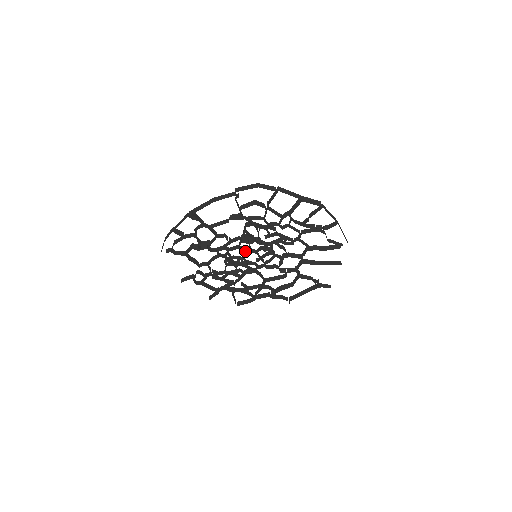
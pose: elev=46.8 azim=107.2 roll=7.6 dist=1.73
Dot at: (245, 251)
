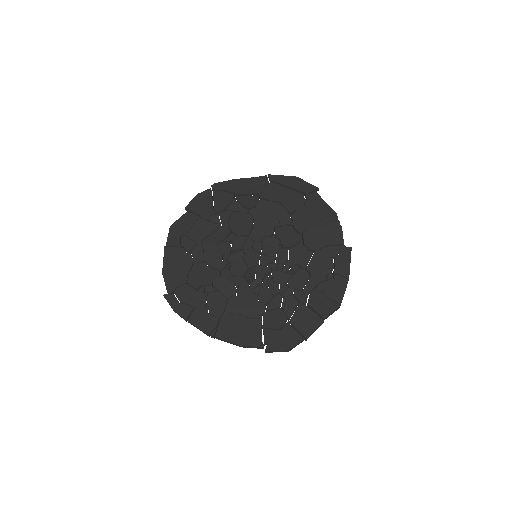
Dot at: (248, 269)
